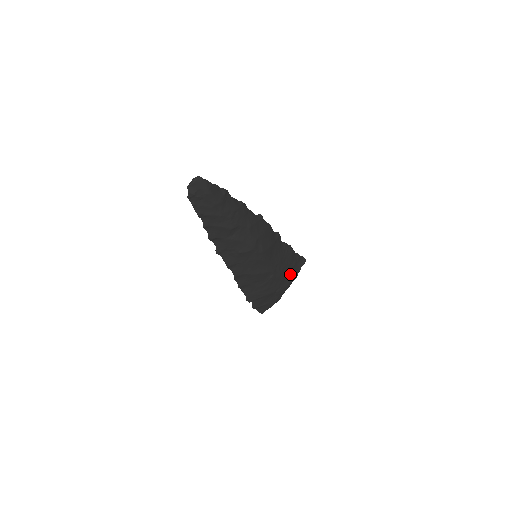
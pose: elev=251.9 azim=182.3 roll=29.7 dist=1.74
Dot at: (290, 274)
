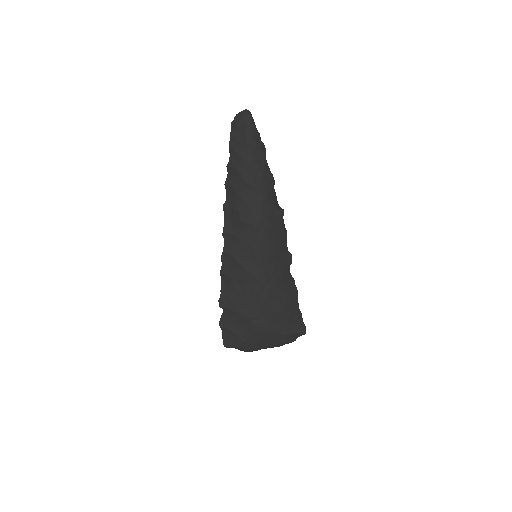
Dot at: (278, 320)
